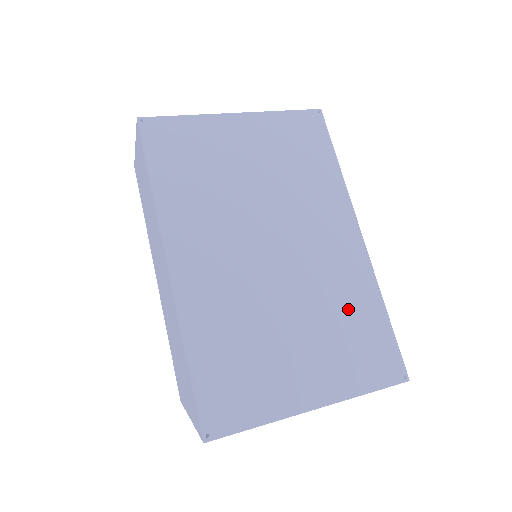
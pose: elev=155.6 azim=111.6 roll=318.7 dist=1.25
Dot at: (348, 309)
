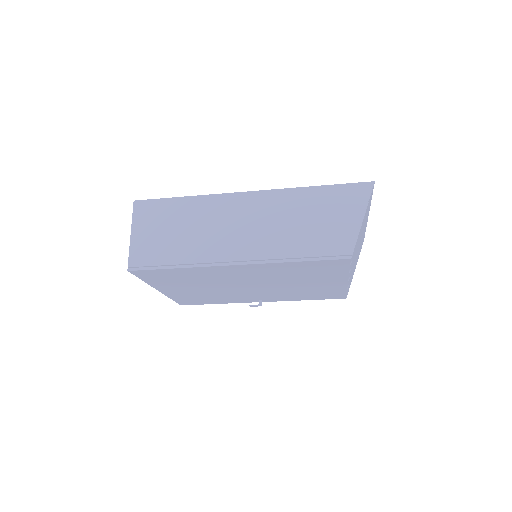
Dot at: occluded
